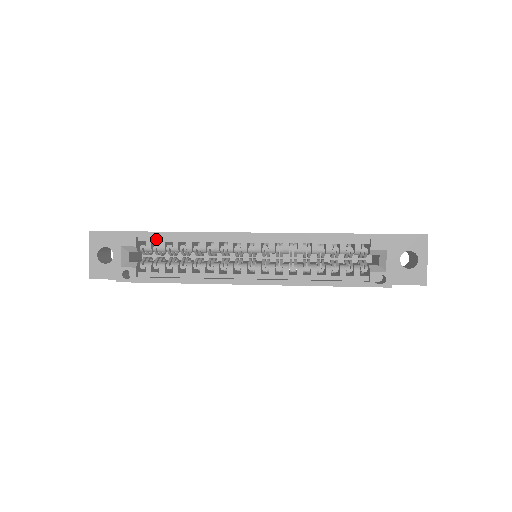
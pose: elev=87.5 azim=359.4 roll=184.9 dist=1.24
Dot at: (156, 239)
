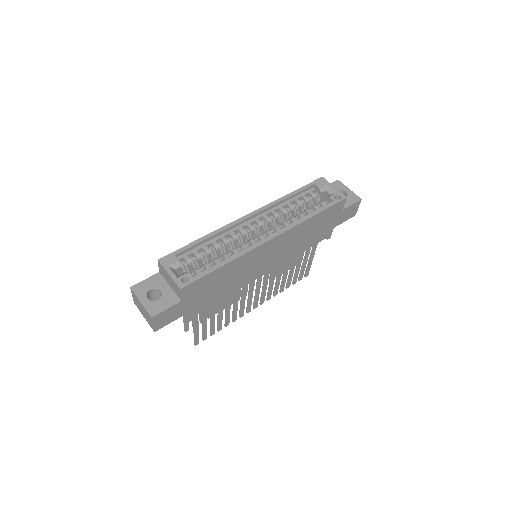
Dot at: (189, 252)
